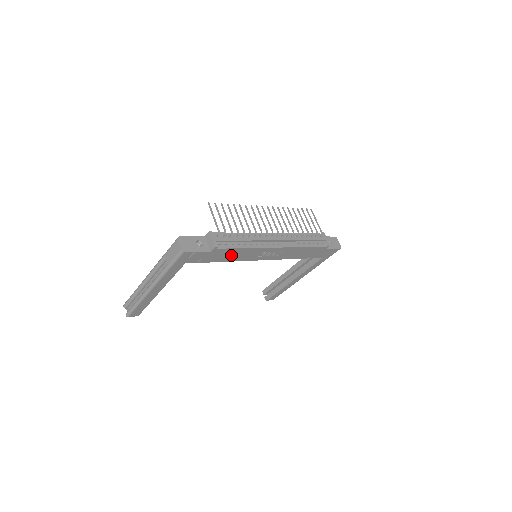
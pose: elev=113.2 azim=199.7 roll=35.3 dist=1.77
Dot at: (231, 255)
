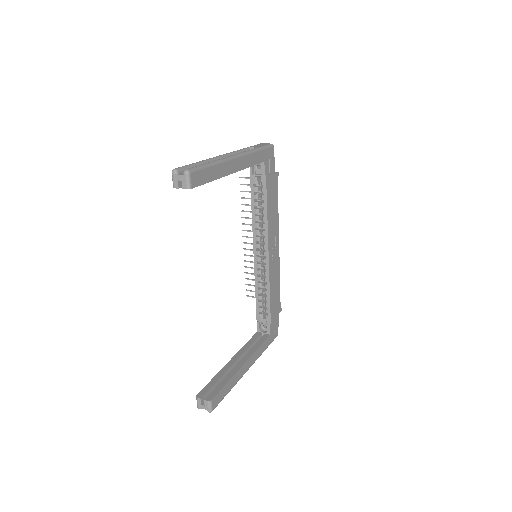
Dot at: (272, 203)
